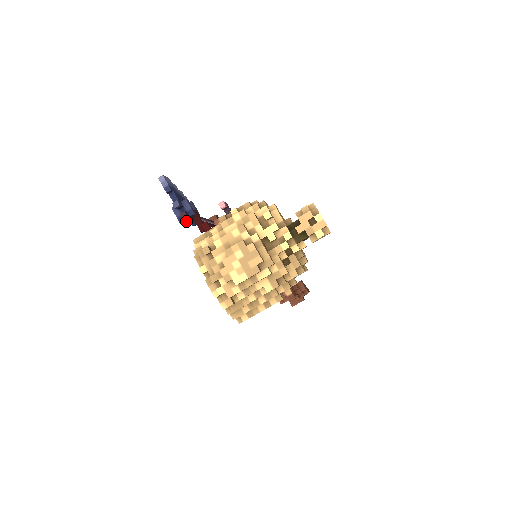
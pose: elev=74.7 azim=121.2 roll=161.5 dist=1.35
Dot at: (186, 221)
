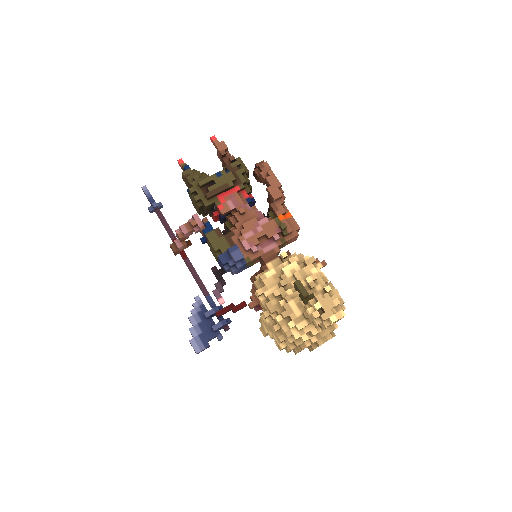
Dot at: occluded
